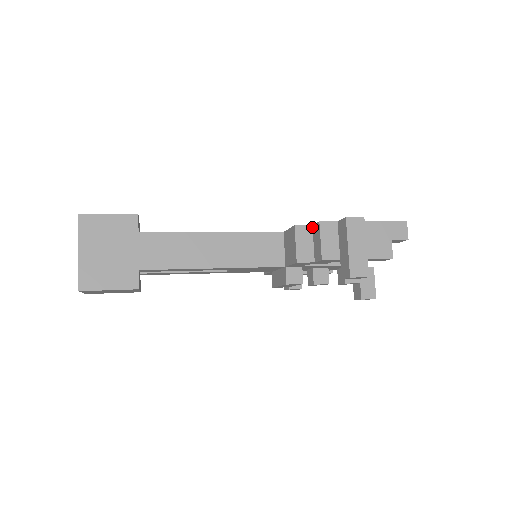
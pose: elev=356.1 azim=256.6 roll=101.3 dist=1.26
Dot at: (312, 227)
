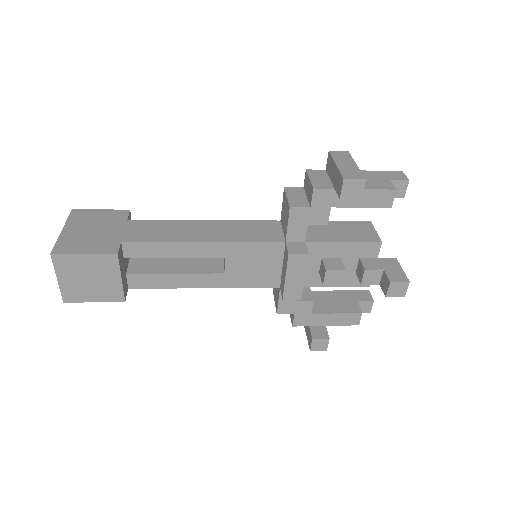
Dot at: (303, 188)
